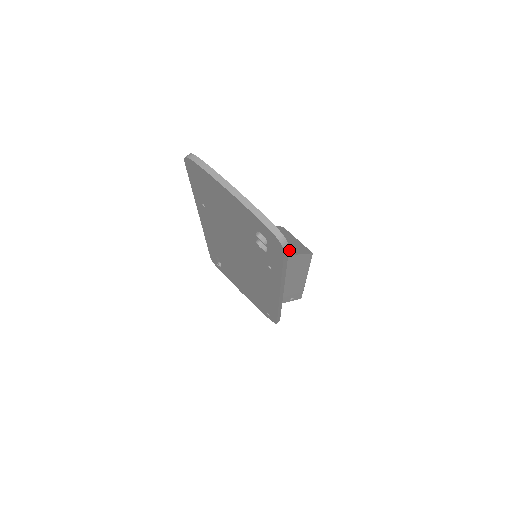
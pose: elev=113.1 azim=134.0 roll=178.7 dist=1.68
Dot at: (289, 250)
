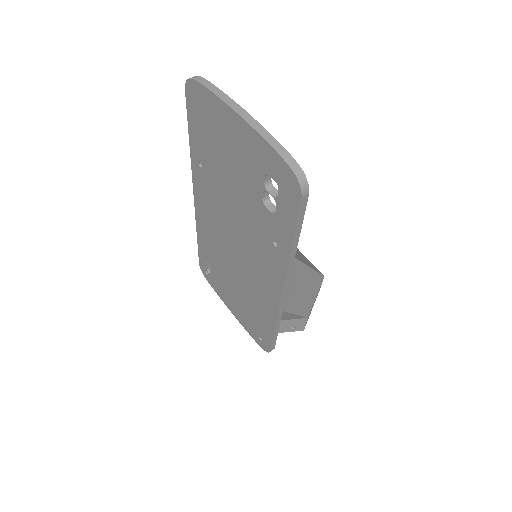
Dot at: (298, 257)
